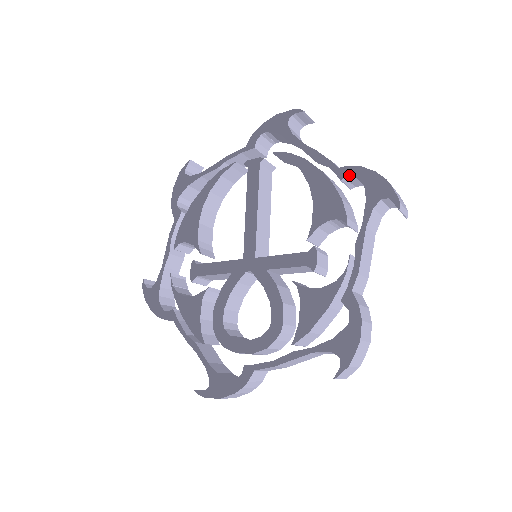
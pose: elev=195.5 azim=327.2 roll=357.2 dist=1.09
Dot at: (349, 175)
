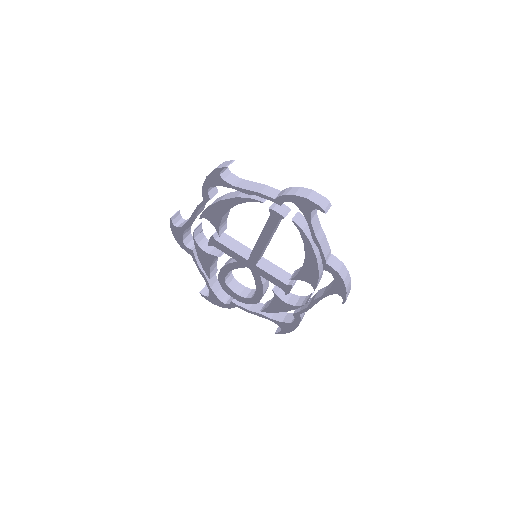
Dot at: (329, 272)
